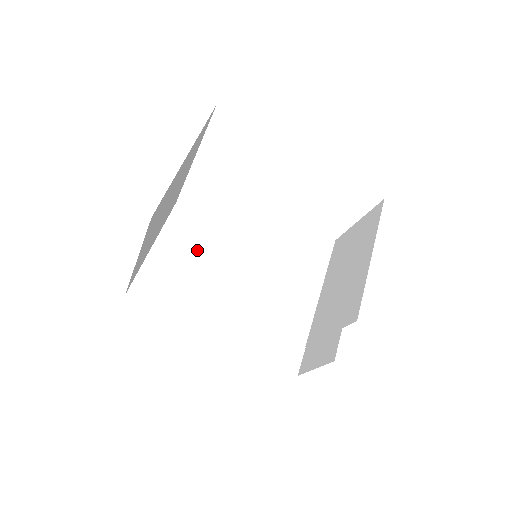
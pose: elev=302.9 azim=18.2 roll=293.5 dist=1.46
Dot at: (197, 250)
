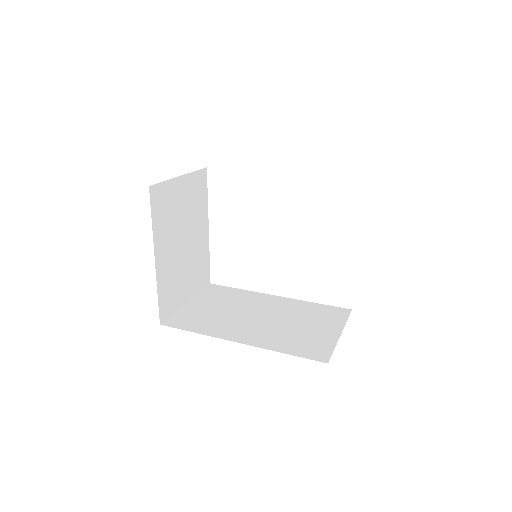
Dot at: (226, 302)
